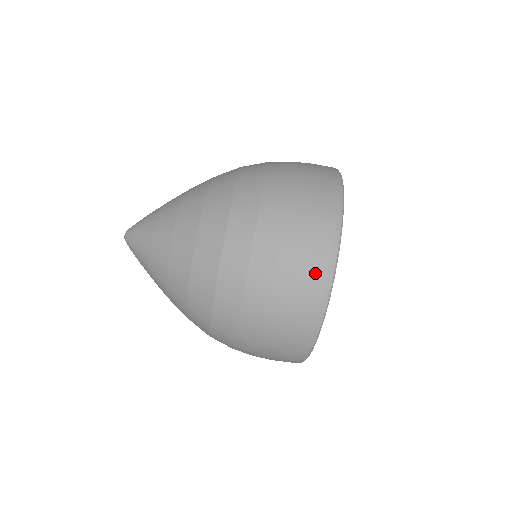
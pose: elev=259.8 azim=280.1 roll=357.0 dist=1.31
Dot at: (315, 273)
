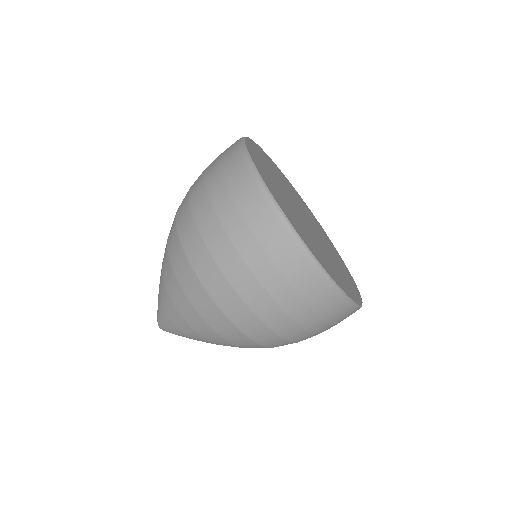
Dot at: (296, 268)
